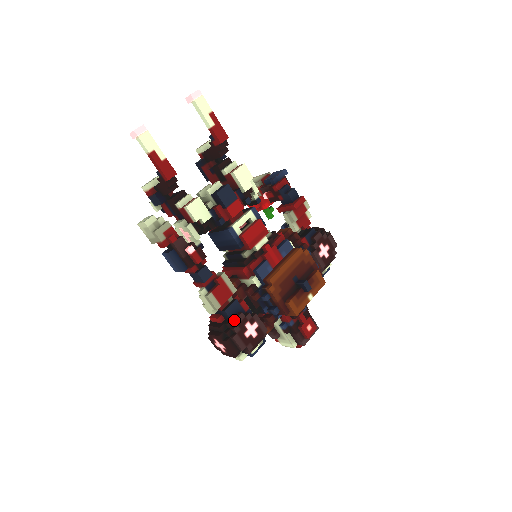
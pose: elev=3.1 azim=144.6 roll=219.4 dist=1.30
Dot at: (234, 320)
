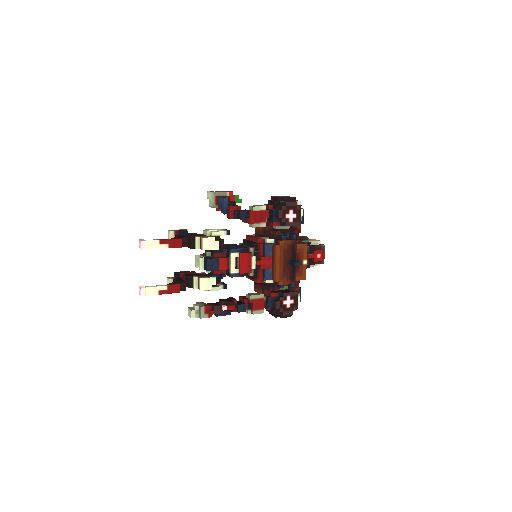
Dot at: (276, 309)
